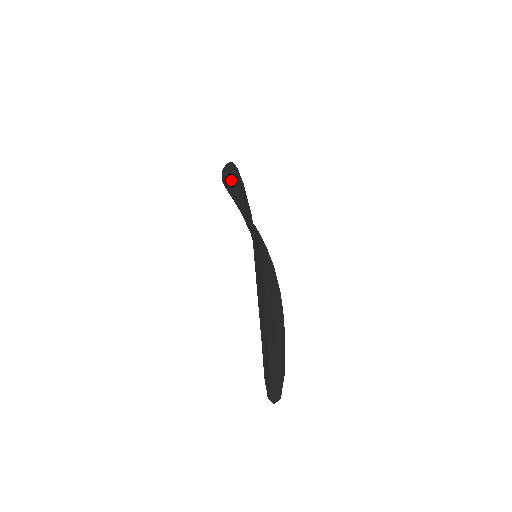
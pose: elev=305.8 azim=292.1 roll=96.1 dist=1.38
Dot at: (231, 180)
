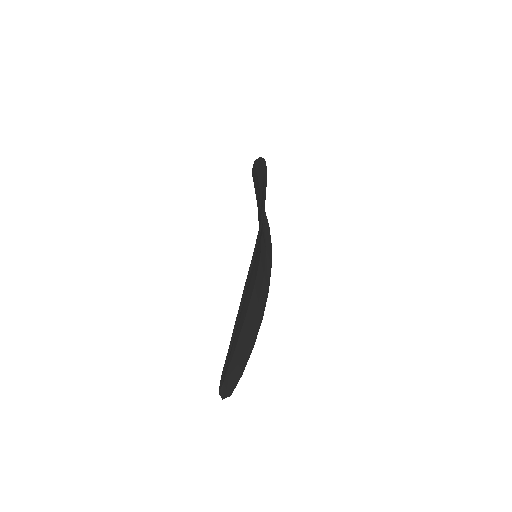
Dot at: (259, 175)
